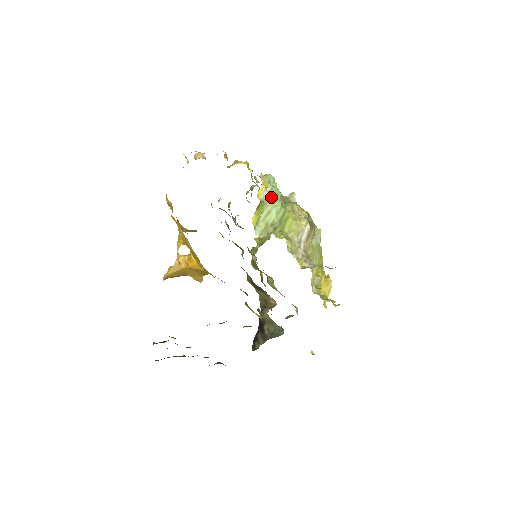
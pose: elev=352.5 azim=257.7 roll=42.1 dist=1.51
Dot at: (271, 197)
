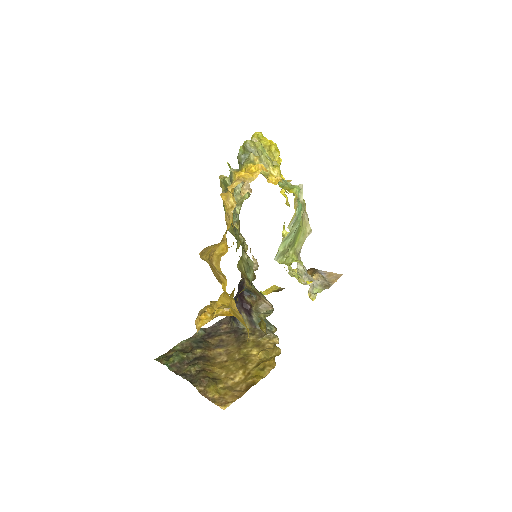
Dot at: (296, 220)
